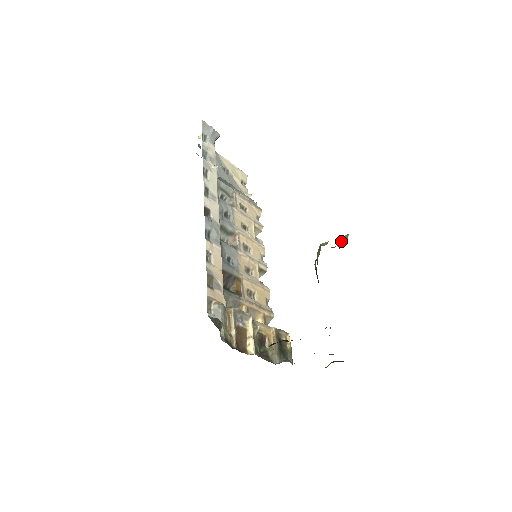
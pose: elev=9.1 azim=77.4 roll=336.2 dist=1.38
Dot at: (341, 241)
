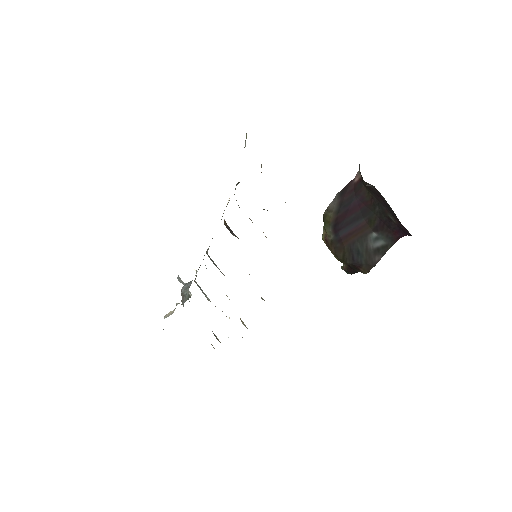
Dot at: occluded
